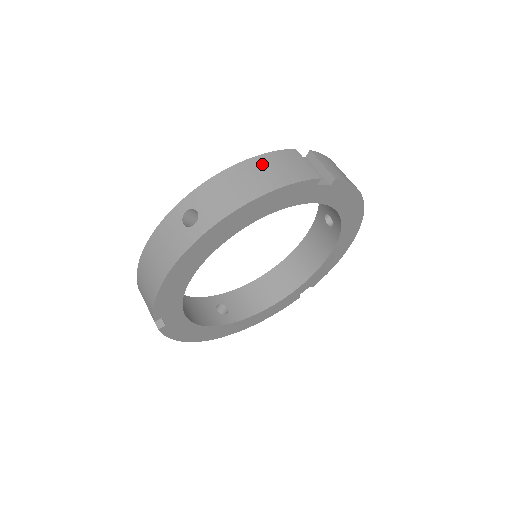
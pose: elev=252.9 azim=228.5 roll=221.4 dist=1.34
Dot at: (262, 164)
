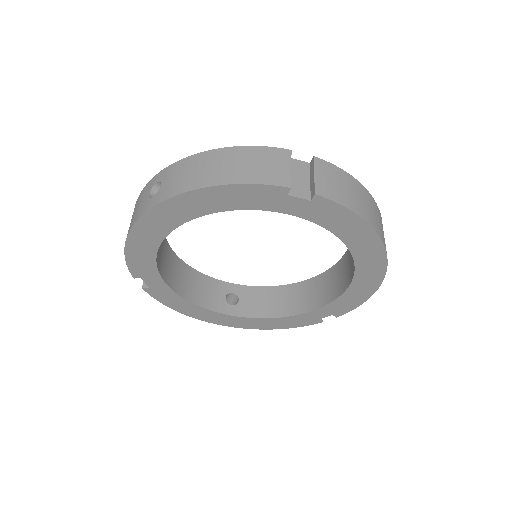
Dot at: (236, 156)
